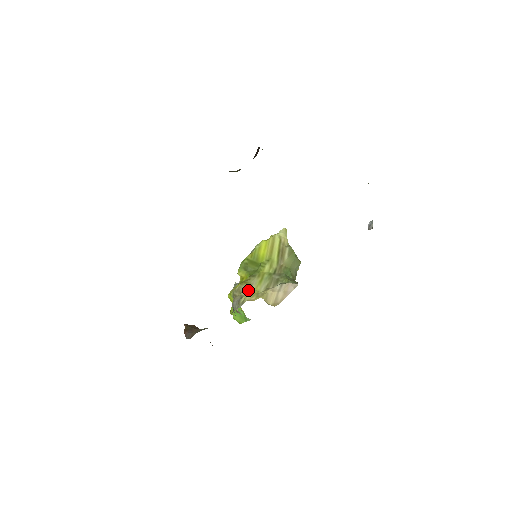
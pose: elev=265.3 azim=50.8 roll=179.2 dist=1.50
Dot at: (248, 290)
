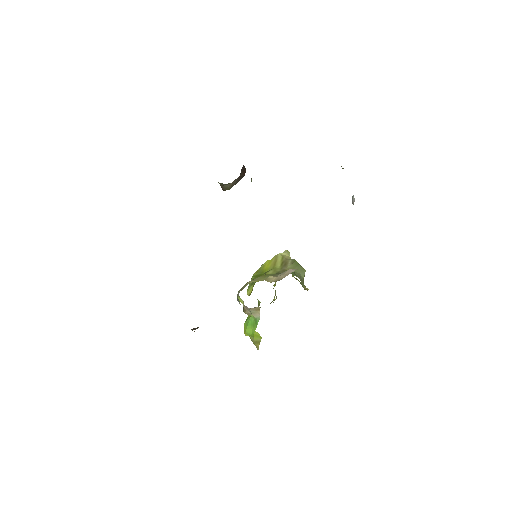
Dot at: (251, 281)
